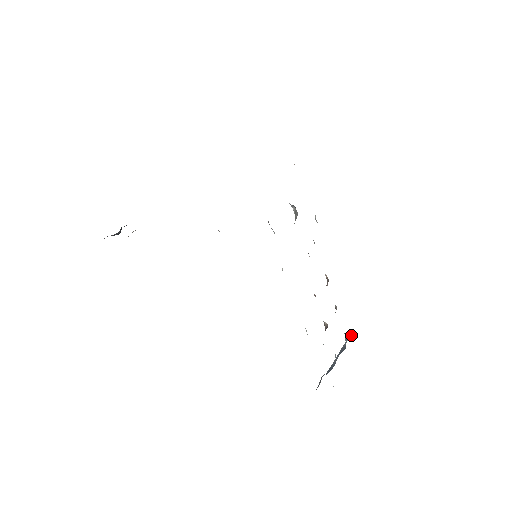
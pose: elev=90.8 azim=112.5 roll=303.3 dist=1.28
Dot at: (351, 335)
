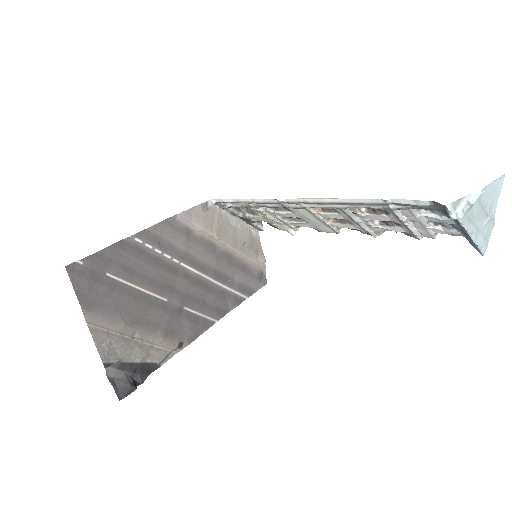
Dot at: occluded
